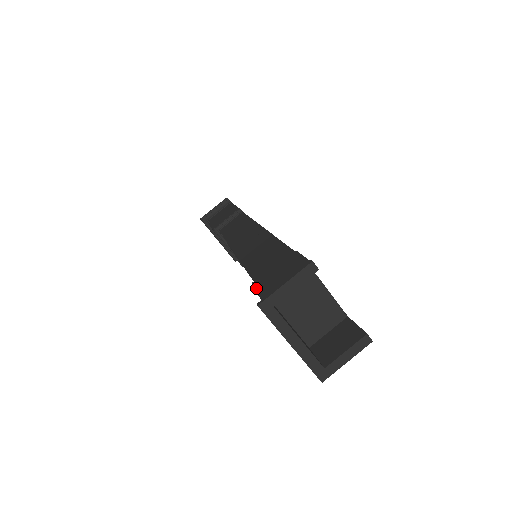
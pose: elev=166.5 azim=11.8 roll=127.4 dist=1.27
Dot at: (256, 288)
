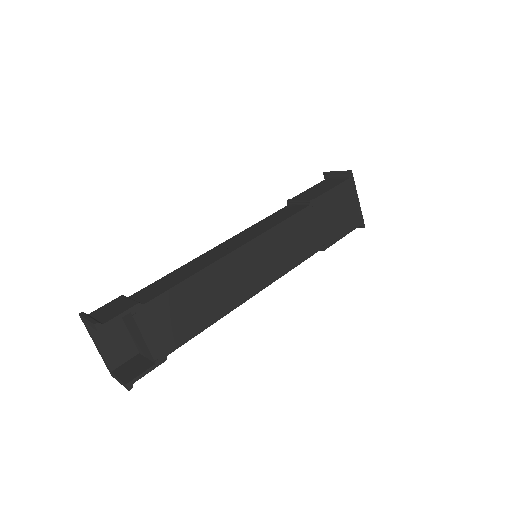
Dot at: (114, 299)
